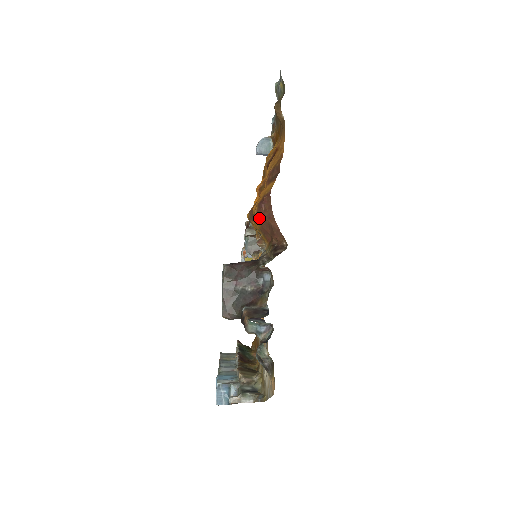
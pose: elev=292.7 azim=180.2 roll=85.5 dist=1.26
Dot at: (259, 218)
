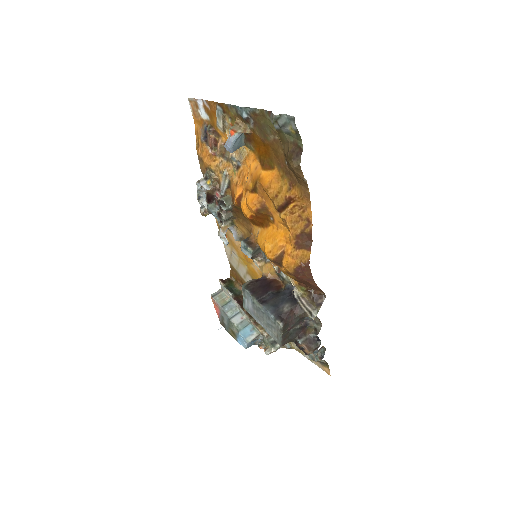
Dot at: (296, 277)
